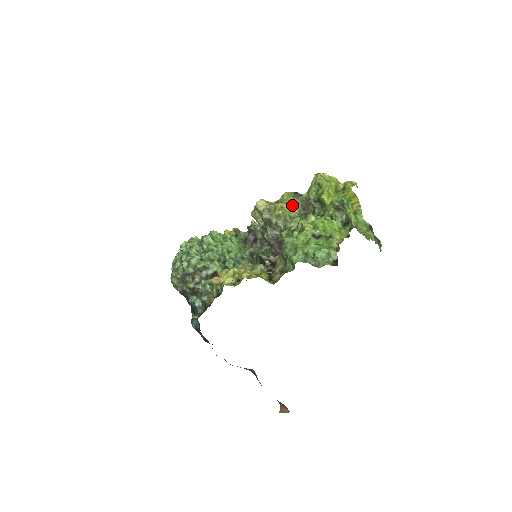
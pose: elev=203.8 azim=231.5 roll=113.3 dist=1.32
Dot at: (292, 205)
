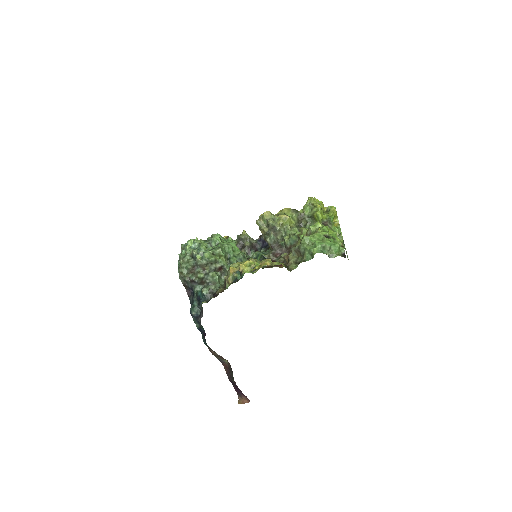
Dot at: (291, 218)
